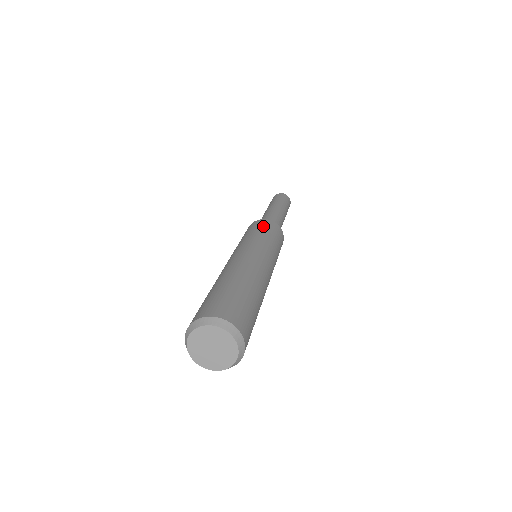
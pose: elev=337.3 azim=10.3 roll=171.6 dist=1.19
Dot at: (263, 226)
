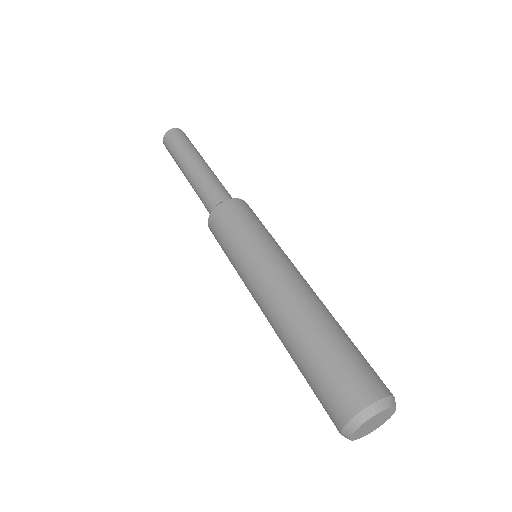
Dot at: (246, 214)
